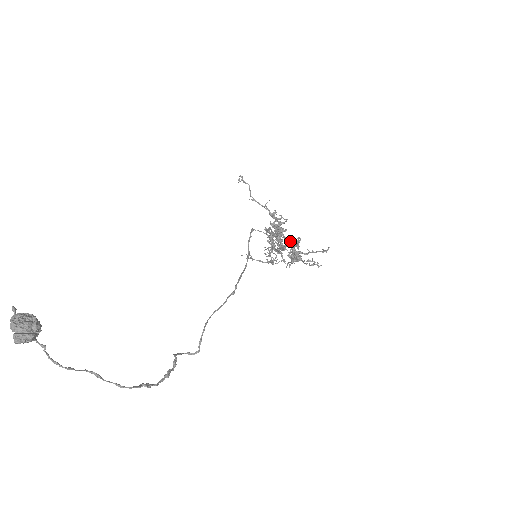
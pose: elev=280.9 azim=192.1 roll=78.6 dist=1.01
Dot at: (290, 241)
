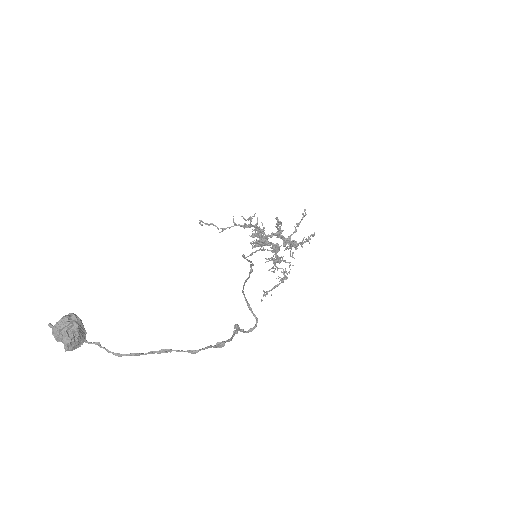
Dot at: (275, 233)
